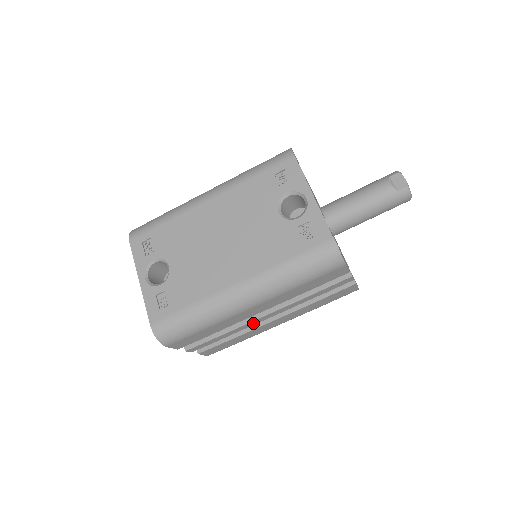
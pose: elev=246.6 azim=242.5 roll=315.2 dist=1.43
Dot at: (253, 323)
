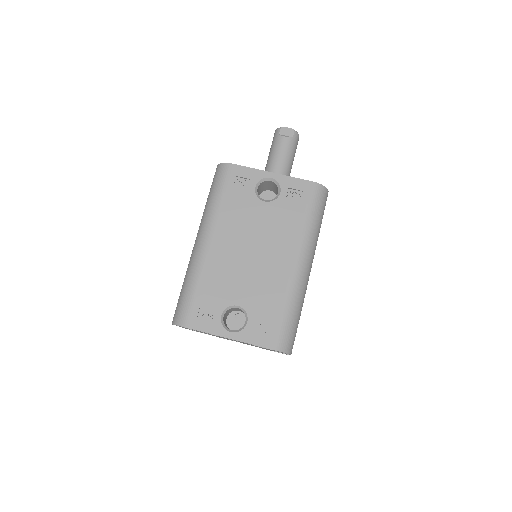
Dot at: occluded
